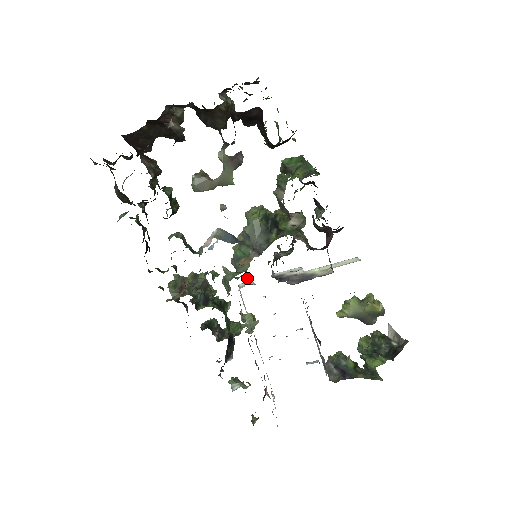
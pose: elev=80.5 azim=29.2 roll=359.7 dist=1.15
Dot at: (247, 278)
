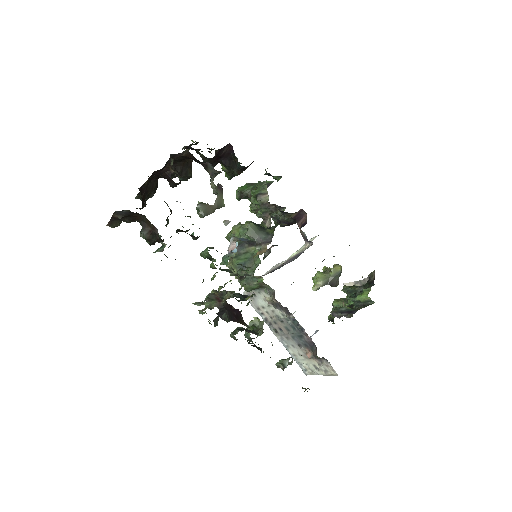
Dot at: occluded
